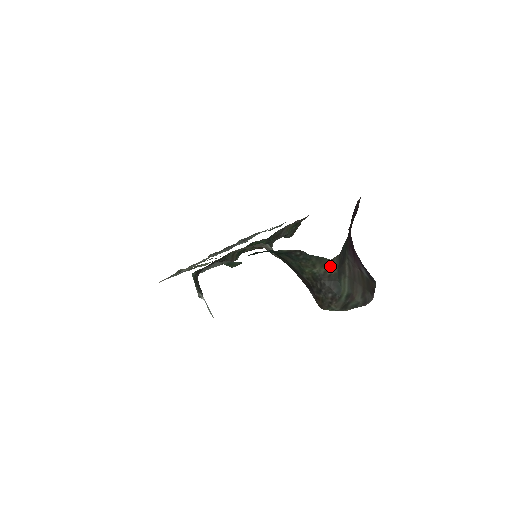
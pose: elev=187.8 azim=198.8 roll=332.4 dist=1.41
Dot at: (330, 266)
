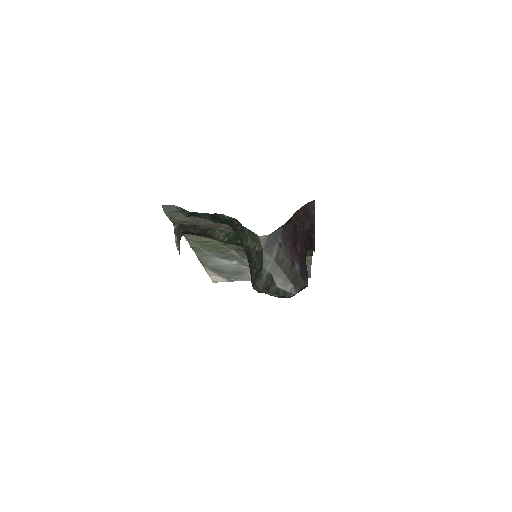
Dot at: (258, 242)
